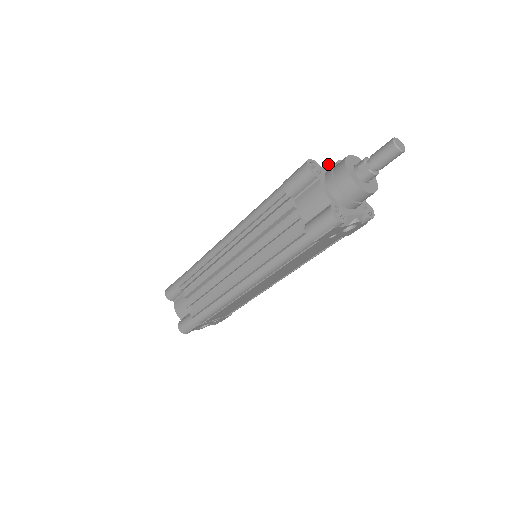
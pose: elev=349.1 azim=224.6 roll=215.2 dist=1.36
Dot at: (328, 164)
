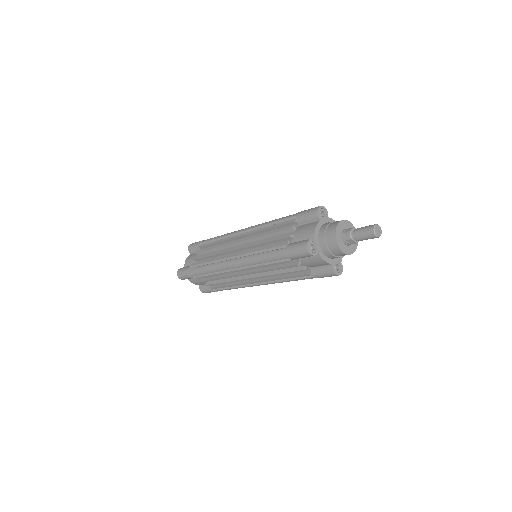
Dot at: (315, 228)
